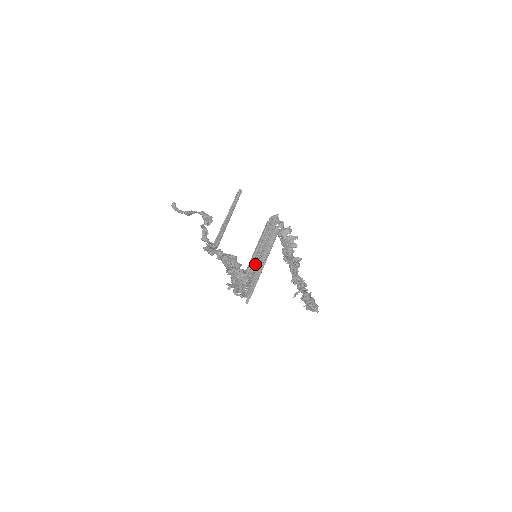
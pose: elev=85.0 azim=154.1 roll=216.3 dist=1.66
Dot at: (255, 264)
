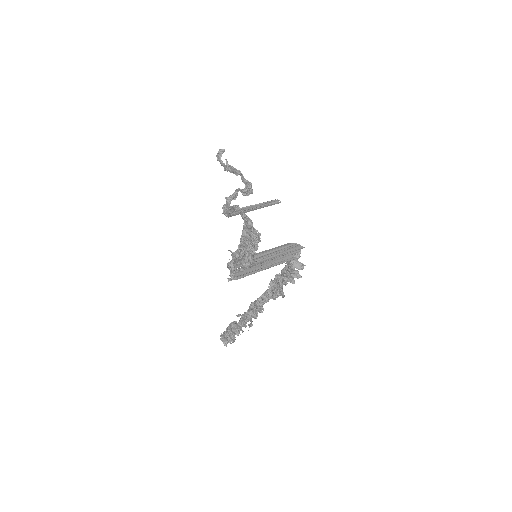
Dot at: (259, 261)
